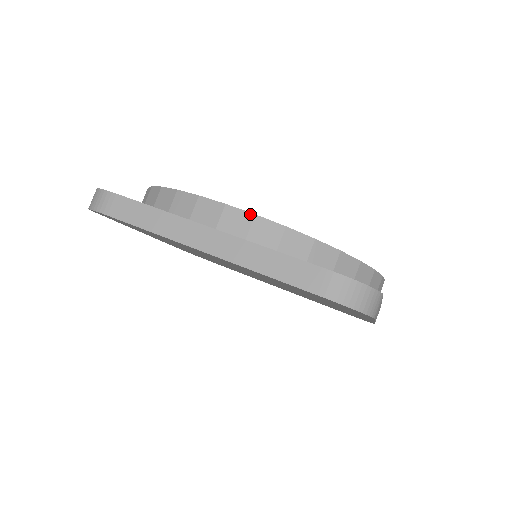
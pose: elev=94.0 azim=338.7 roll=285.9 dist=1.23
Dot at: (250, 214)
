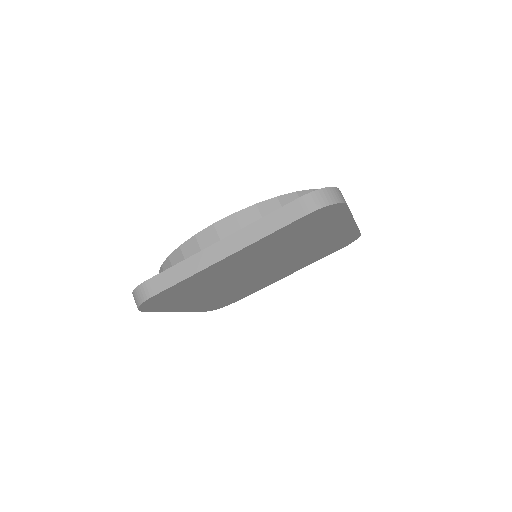
Dot at: (231, 216)
